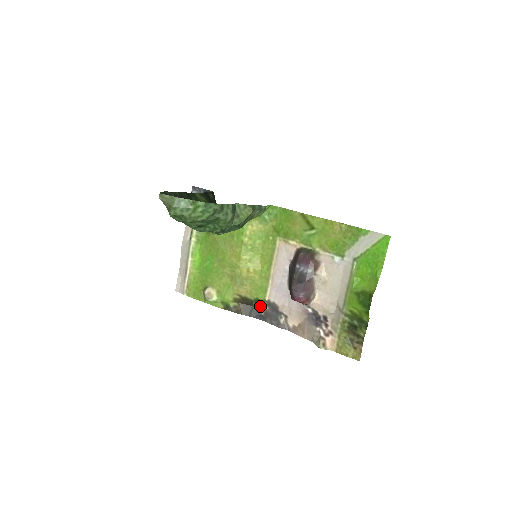
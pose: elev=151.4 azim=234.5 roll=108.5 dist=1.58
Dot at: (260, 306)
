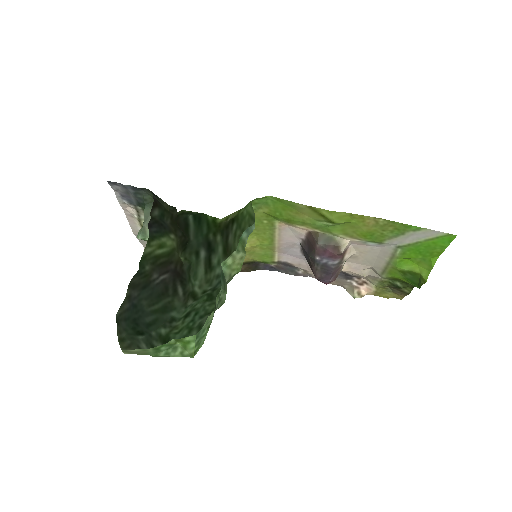
Dot at: occluded
